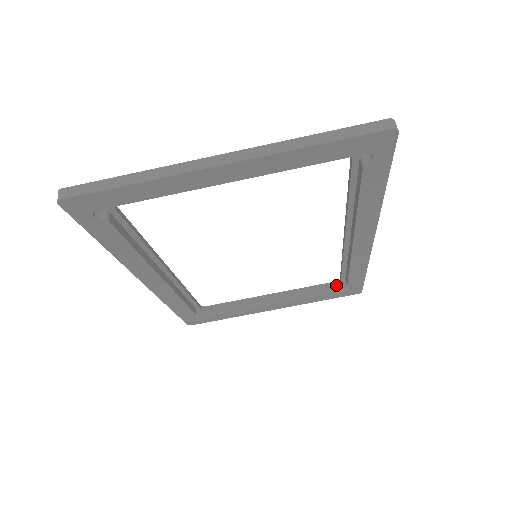
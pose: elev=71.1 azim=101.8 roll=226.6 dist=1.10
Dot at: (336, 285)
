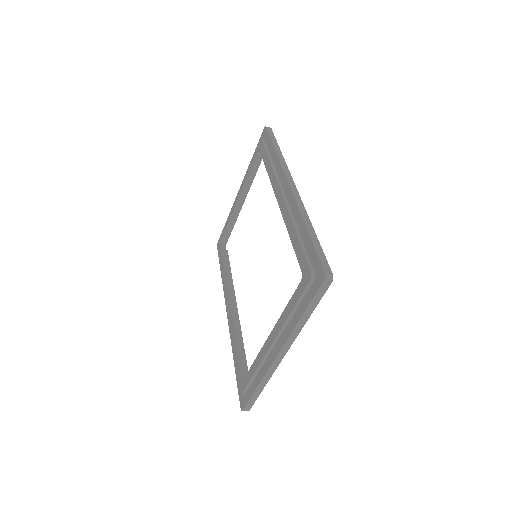
Dot at: occluded
